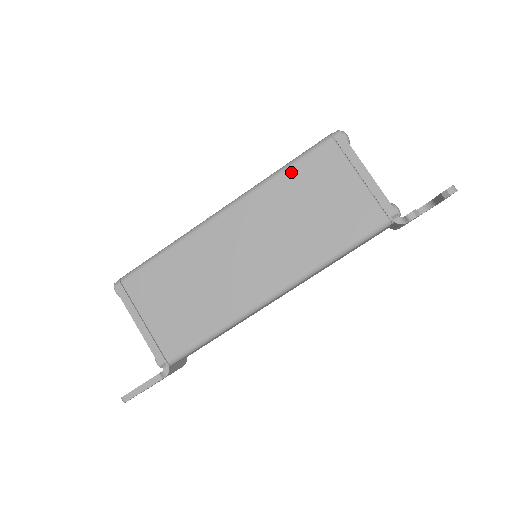
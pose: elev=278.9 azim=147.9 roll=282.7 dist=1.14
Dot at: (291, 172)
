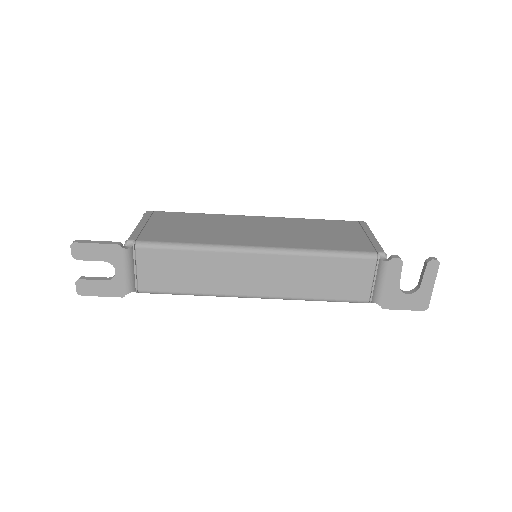
Dot at: (319, 220)
